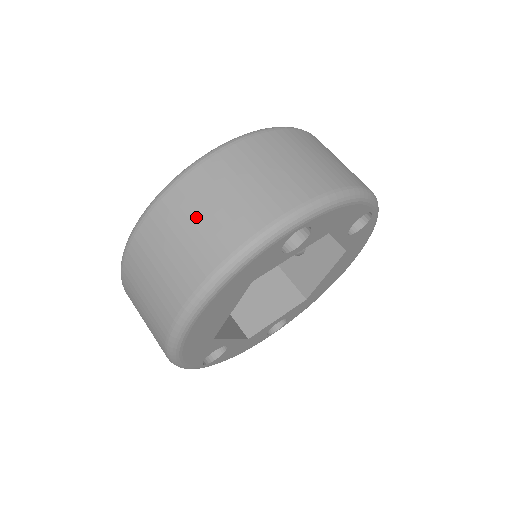
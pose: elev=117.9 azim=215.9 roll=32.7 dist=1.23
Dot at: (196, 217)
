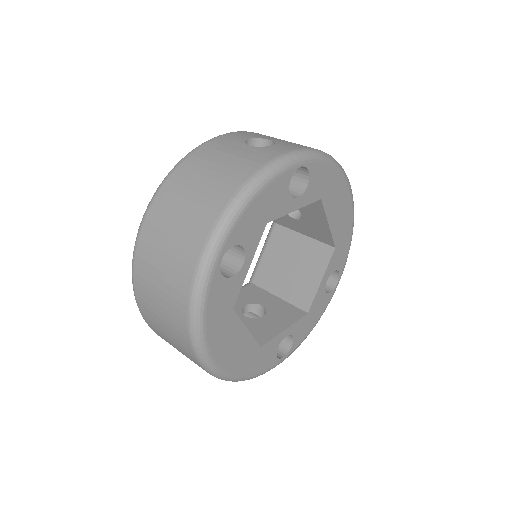
Dot at: (156, 298)
